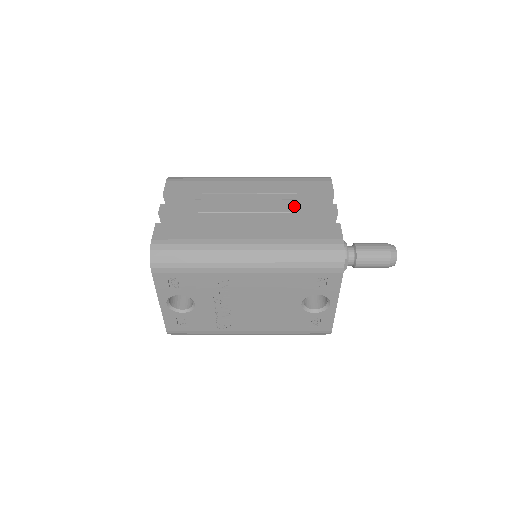
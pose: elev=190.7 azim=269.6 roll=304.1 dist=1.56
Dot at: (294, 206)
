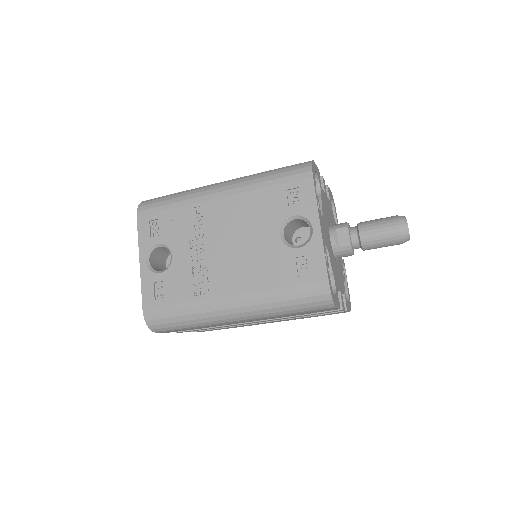
Dot at: occluded
